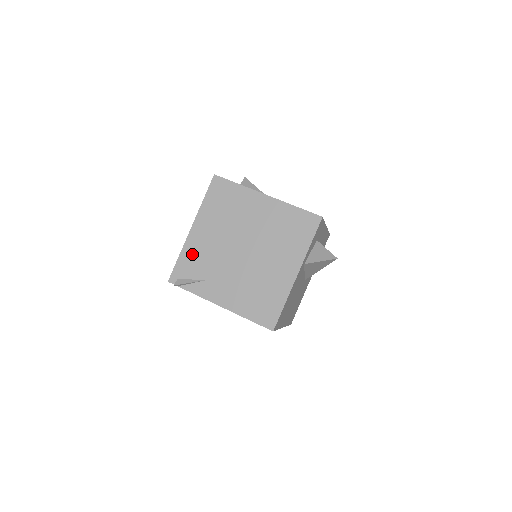
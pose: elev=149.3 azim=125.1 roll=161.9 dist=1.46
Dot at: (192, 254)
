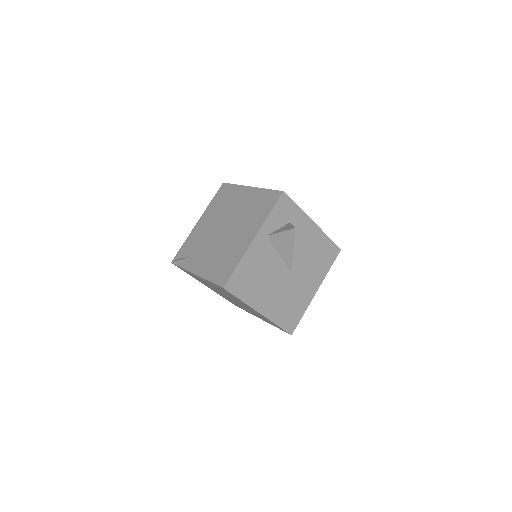
Dot at: (192, 240)
